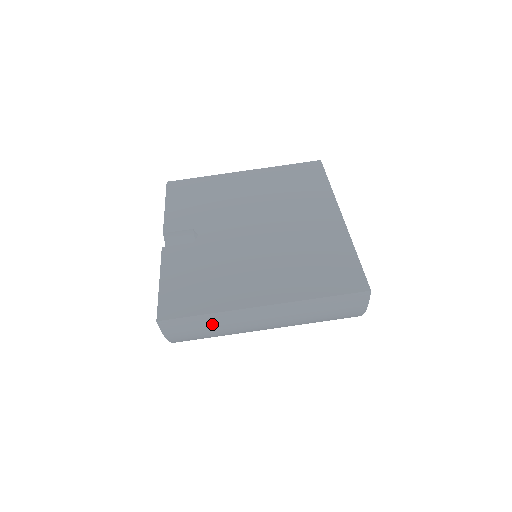
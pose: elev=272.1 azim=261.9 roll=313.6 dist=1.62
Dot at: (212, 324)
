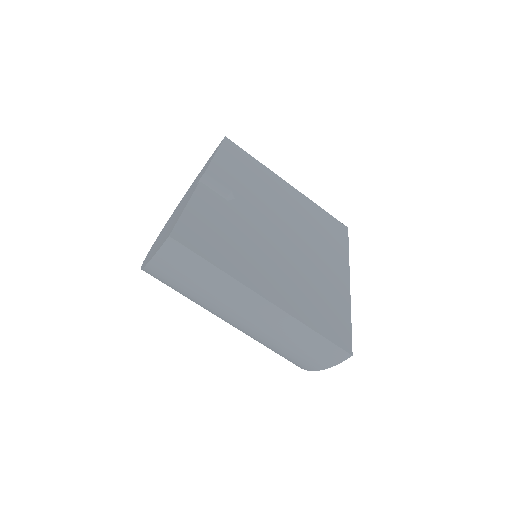
Dot at: (207, 279)
